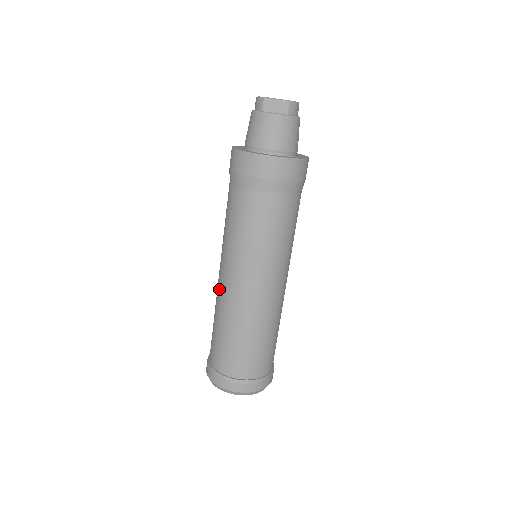
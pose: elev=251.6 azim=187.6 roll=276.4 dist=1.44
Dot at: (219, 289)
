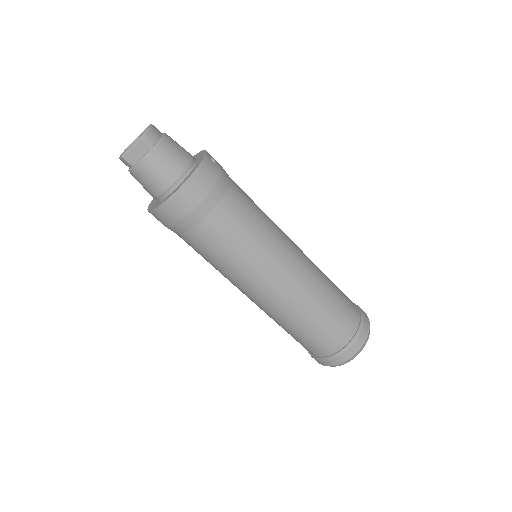
Dot at: occluded
